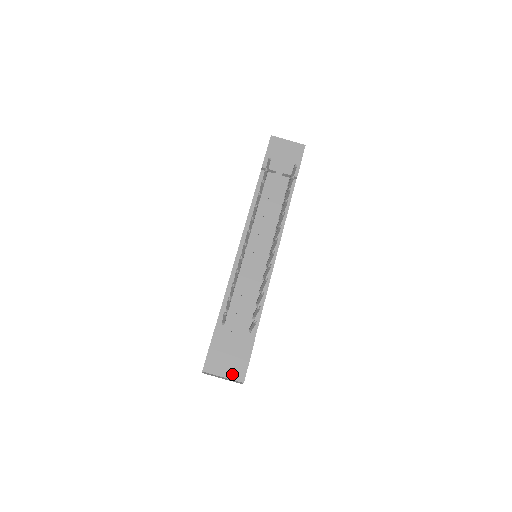
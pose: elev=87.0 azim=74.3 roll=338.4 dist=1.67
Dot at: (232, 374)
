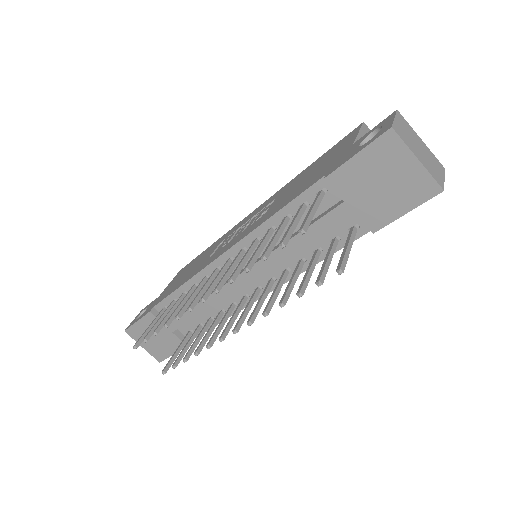
Dot at: (151, 351)
